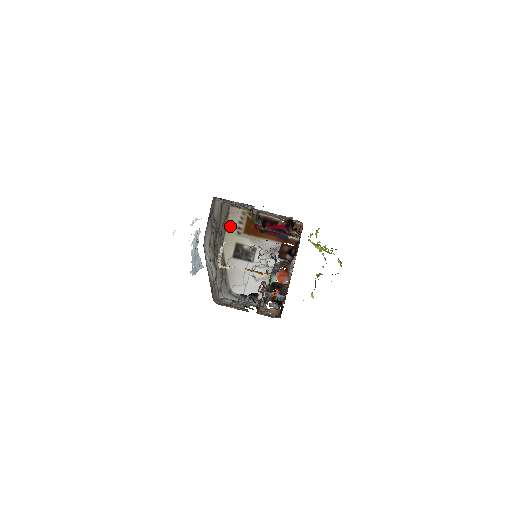
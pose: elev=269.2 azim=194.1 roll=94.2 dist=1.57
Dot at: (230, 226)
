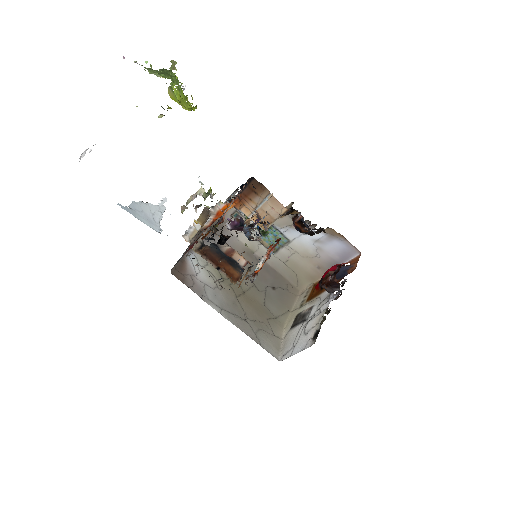
Dot at: (296, 306)
